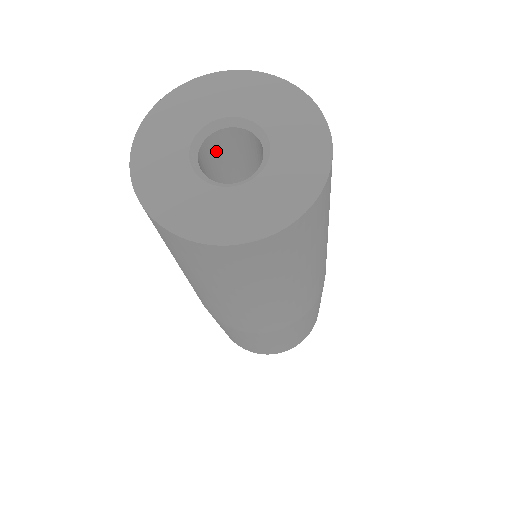
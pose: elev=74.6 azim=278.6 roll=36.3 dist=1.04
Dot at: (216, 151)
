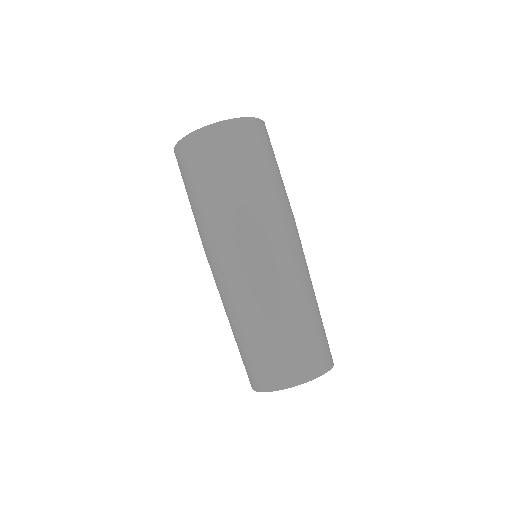
Dot at: occluded
